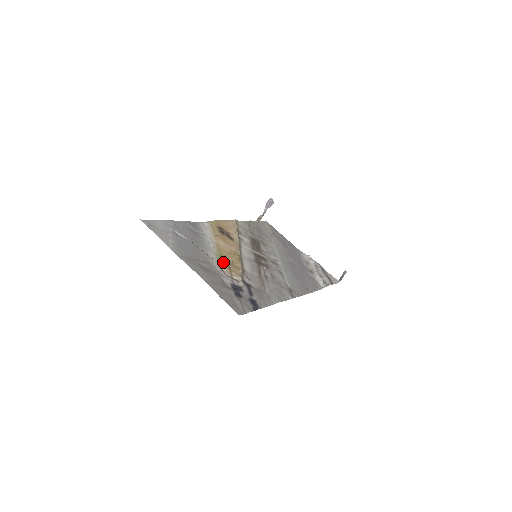
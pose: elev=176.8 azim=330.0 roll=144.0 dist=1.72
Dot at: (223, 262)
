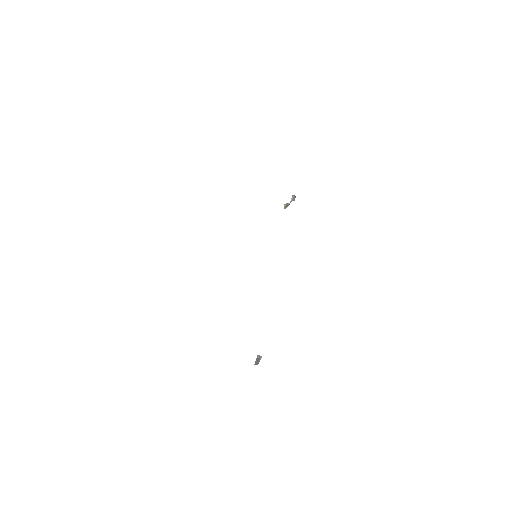
Dot at: occluded
